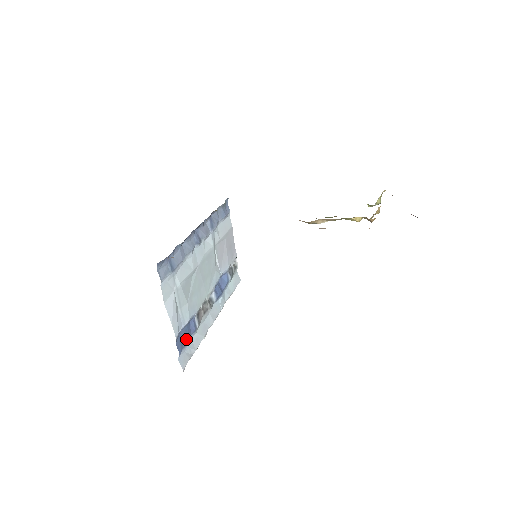
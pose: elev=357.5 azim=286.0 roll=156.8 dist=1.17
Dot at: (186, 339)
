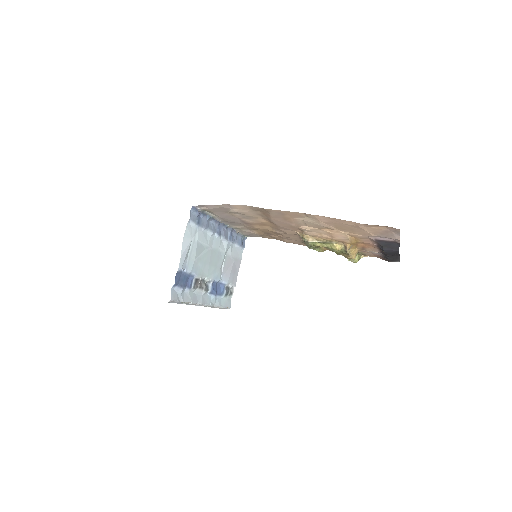
Dot at: (182, 283)
